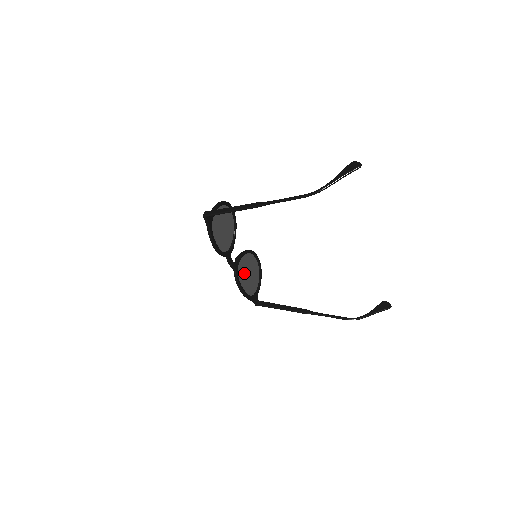
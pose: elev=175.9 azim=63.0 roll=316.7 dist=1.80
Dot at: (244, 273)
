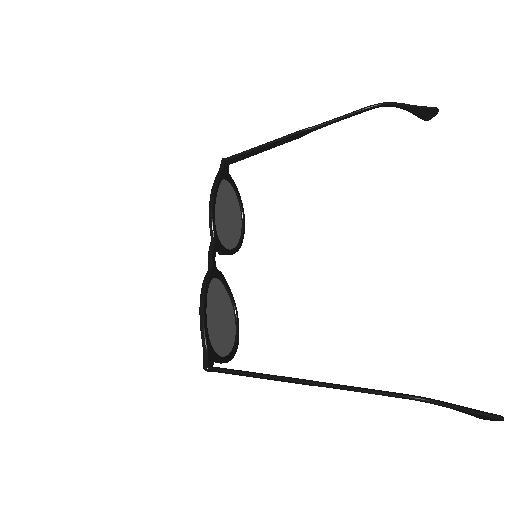
Dot at: (216, 303)
